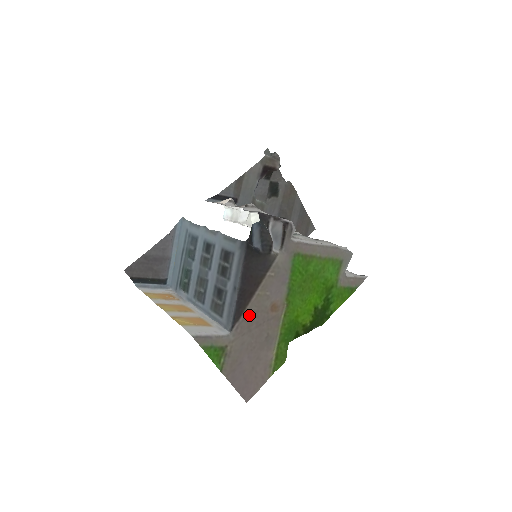
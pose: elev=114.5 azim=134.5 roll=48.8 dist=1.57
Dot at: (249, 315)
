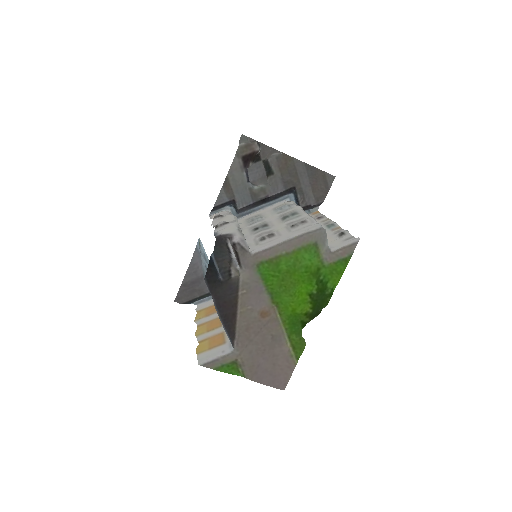
Dot at: (242, 330)
